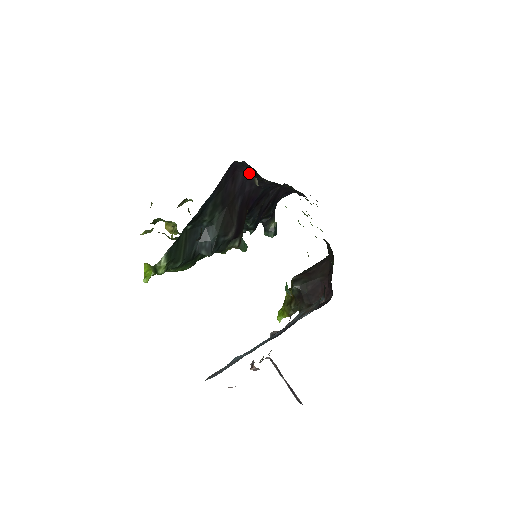
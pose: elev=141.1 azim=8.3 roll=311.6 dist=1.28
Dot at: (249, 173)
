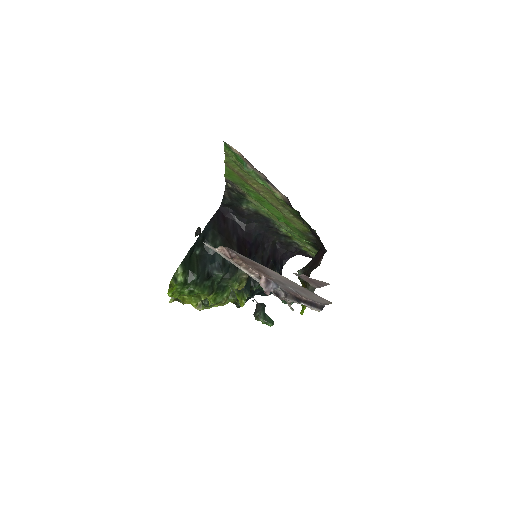
Dot at: (236, 219)
